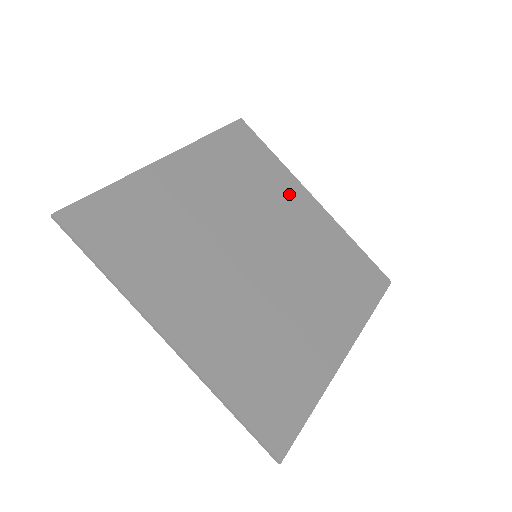
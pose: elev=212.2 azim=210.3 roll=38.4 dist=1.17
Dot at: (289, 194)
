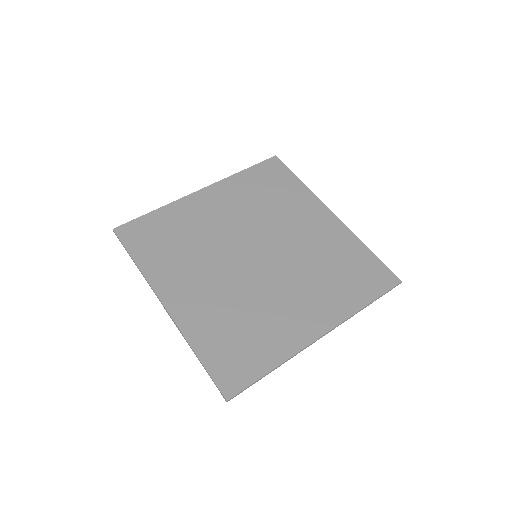
Dot at: (304, 209)
